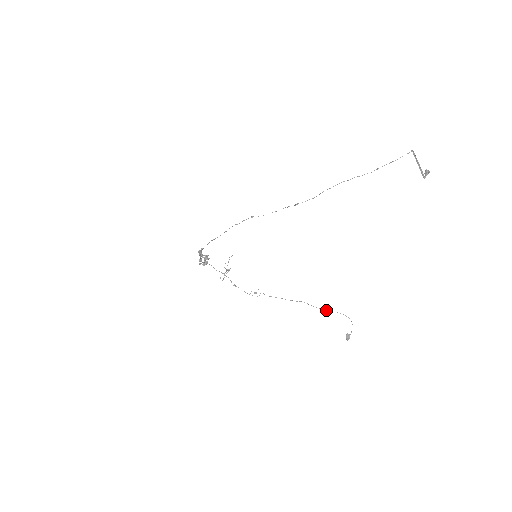
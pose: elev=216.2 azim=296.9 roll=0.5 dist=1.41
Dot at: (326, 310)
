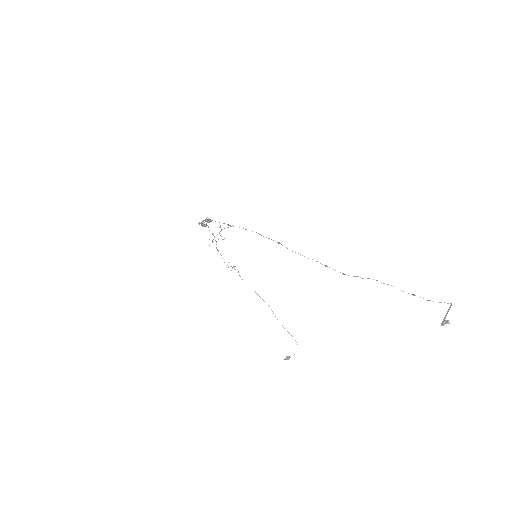
Dot at: occluded
